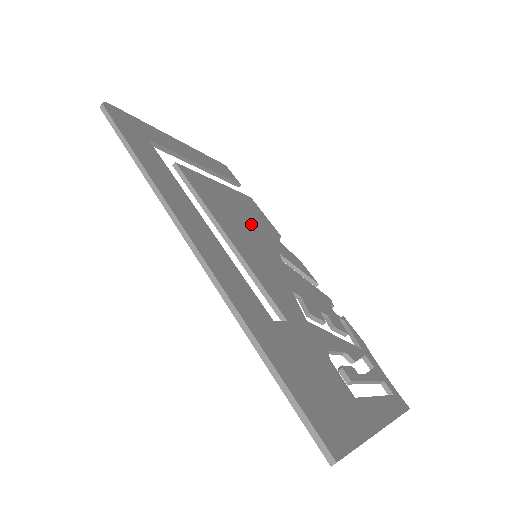
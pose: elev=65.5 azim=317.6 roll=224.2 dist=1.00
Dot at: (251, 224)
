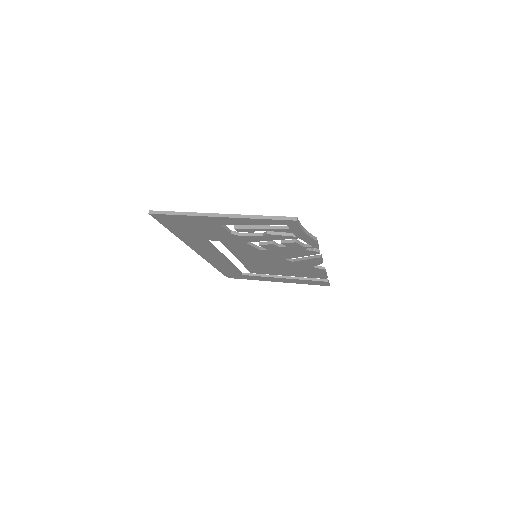
Dot at: occluded
